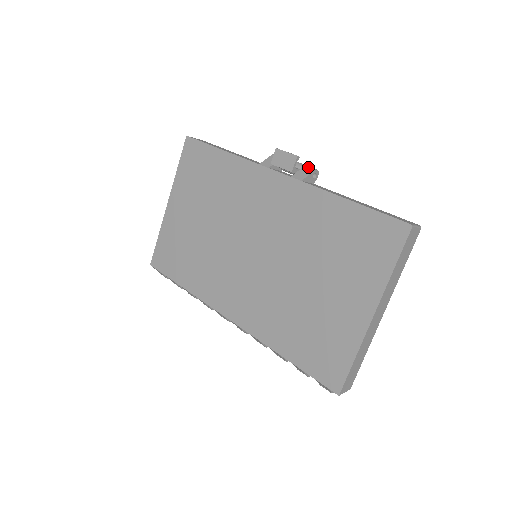
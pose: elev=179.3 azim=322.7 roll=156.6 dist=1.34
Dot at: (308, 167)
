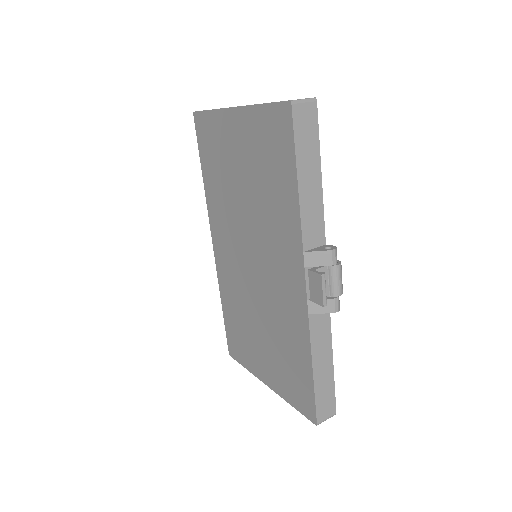
Dot at: (333, 304)
